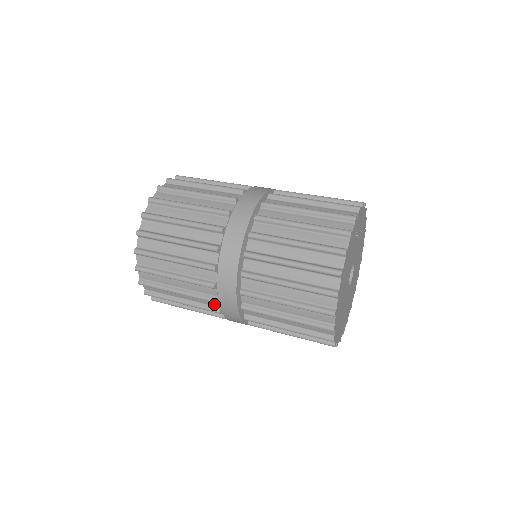
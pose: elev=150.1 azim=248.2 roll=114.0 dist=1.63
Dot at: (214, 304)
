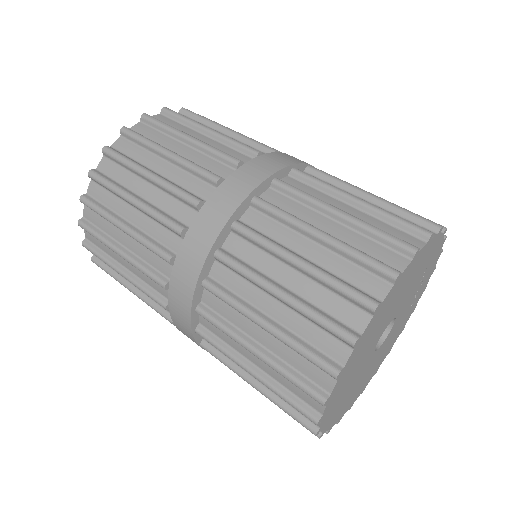
Dot at: (172, 243)
